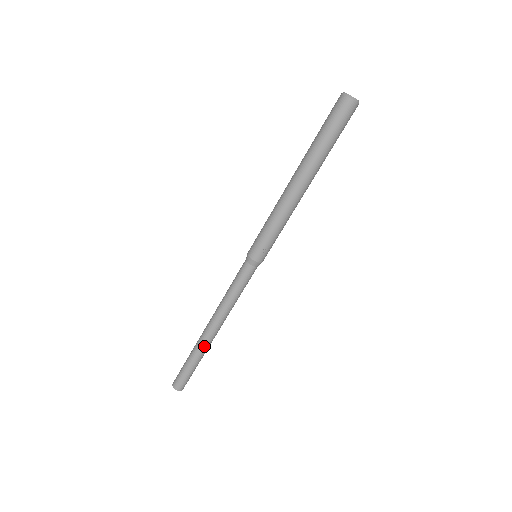
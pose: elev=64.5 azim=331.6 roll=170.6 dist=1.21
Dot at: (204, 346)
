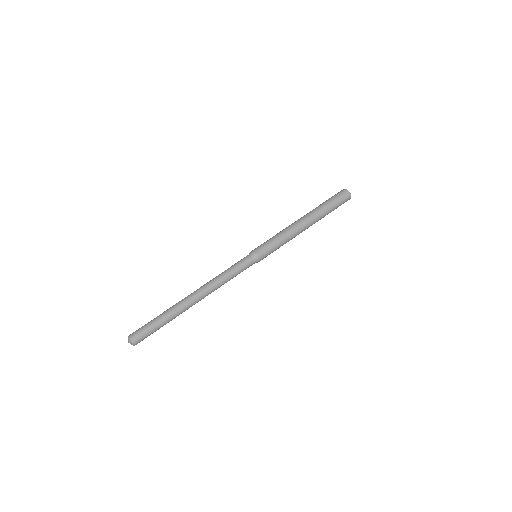
Dot at: (180, 305)
